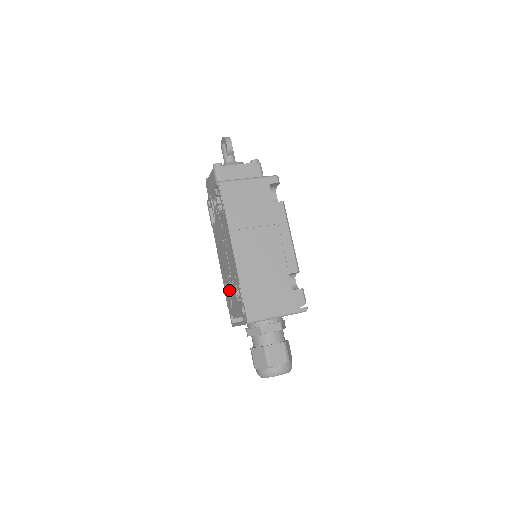
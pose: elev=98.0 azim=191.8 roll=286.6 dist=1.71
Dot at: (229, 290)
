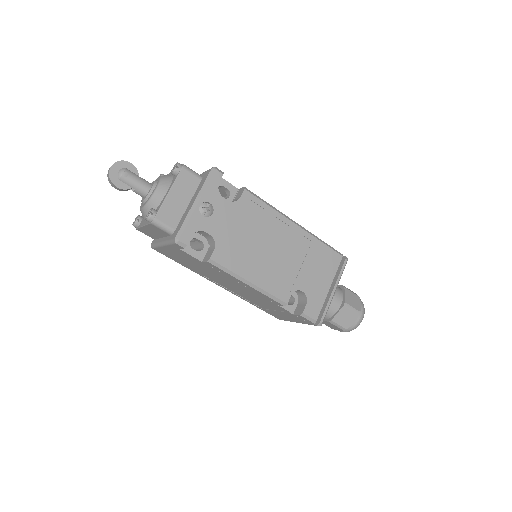
Dot at: occluded
